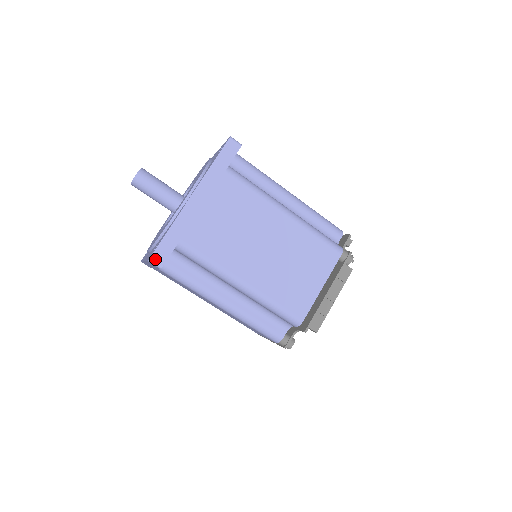
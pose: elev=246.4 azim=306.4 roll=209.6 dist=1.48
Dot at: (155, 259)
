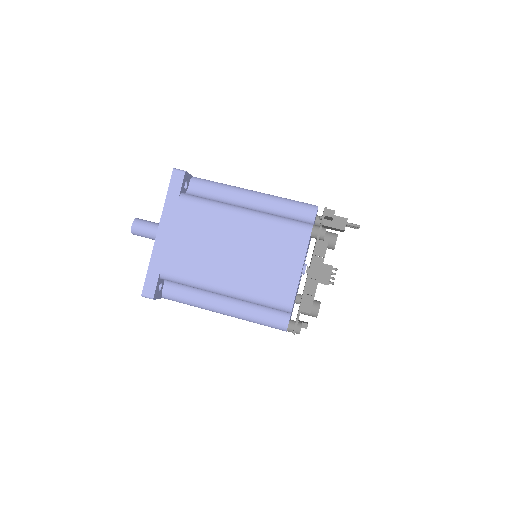
Dot at: (146, 293)
